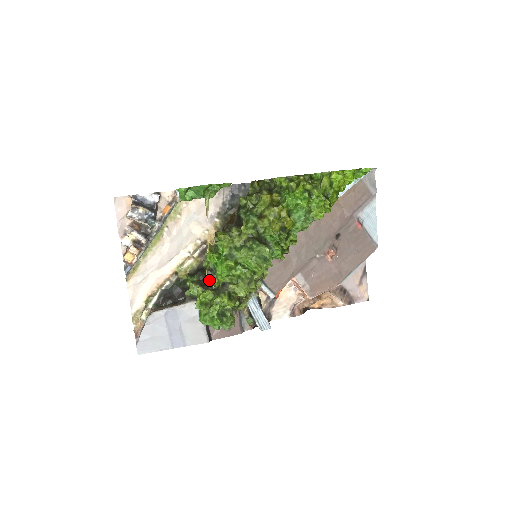
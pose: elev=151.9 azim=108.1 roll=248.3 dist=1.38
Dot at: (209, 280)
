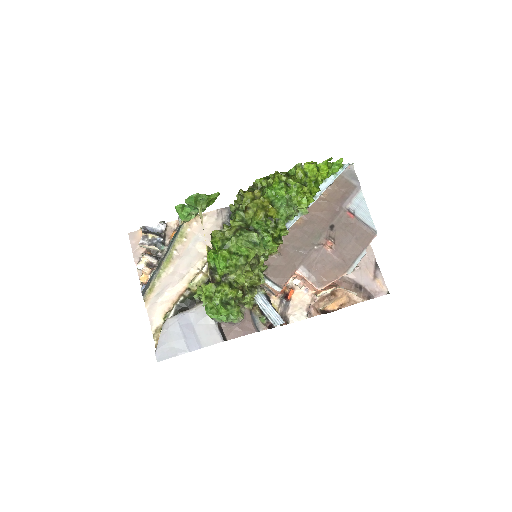
Dot at: (211, 277)
